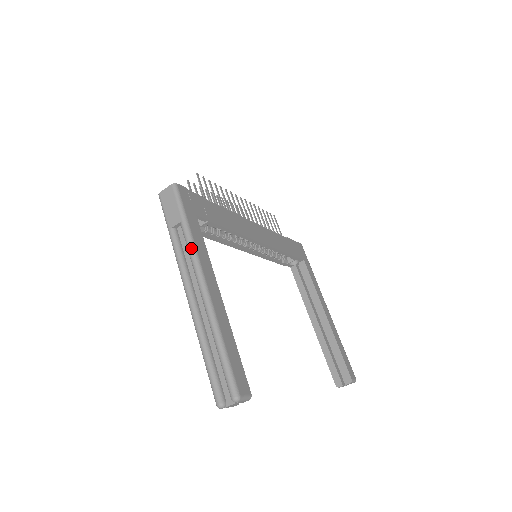
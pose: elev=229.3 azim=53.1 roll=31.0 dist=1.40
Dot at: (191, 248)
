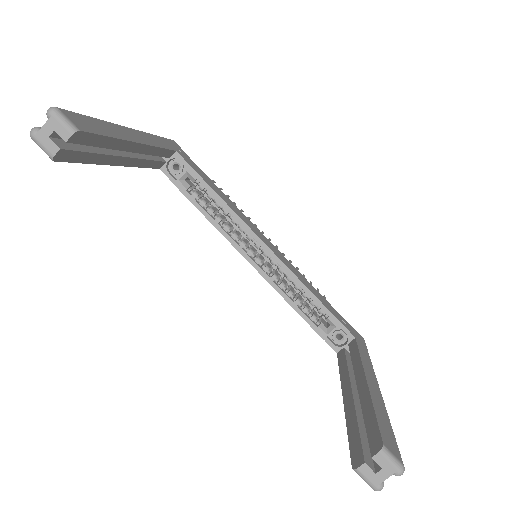
Dot at: occluded
